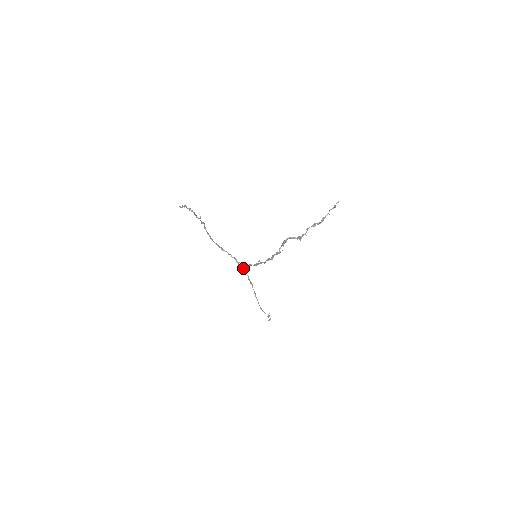
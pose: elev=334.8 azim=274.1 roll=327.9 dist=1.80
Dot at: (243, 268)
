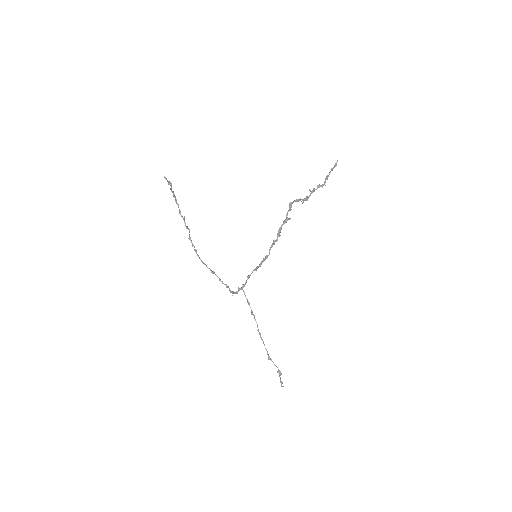
Dot at: (240, 289)
